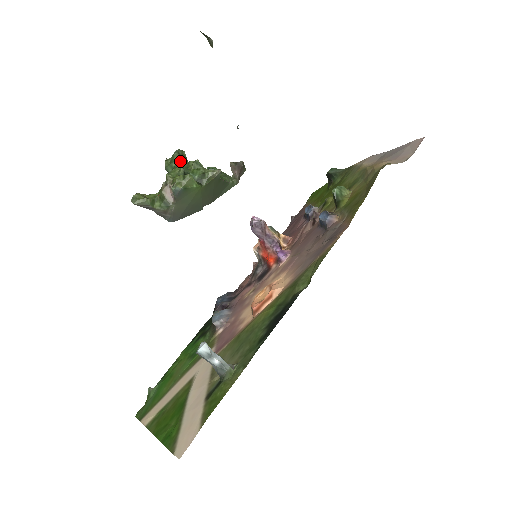
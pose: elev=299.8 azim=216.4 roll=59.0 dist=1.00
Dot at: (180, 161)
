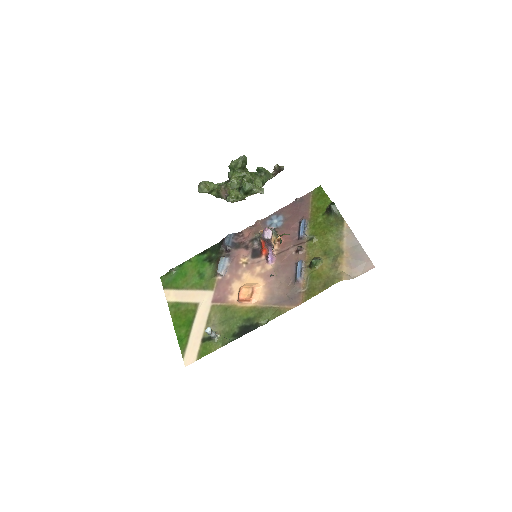
Dot at: (241, 167)
